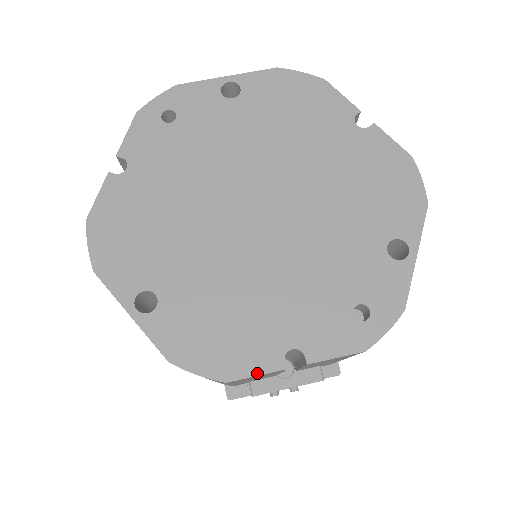
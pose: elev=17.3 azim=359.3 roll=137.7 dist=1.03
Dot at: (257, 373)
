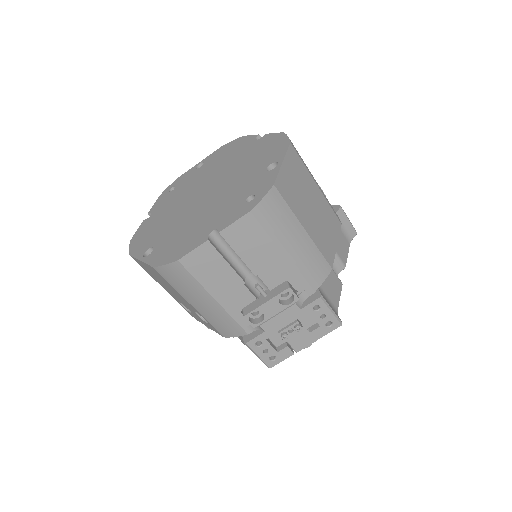
Dot at: (193, 249)
